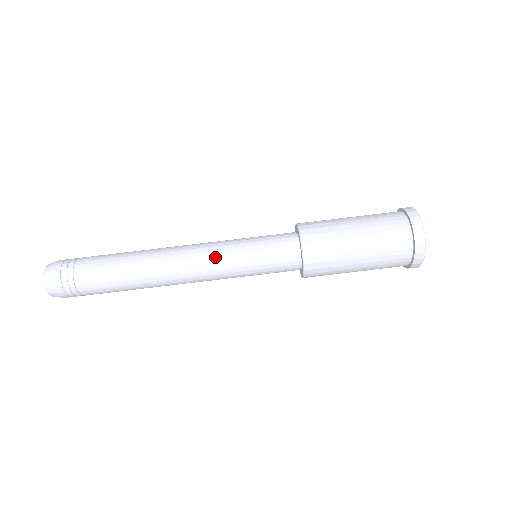
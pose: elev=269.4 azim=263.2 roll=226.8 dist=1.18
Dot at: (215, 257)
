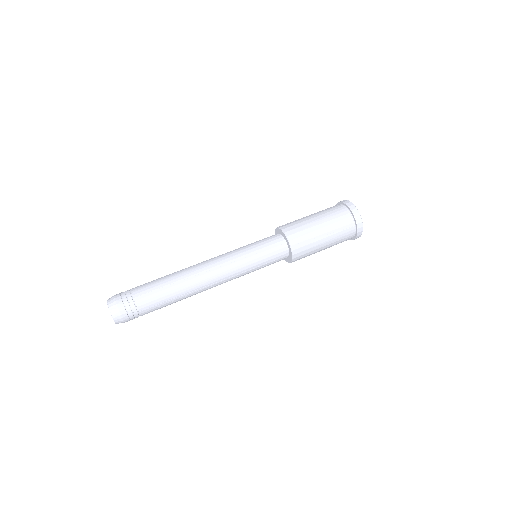
Dot at: occluded
